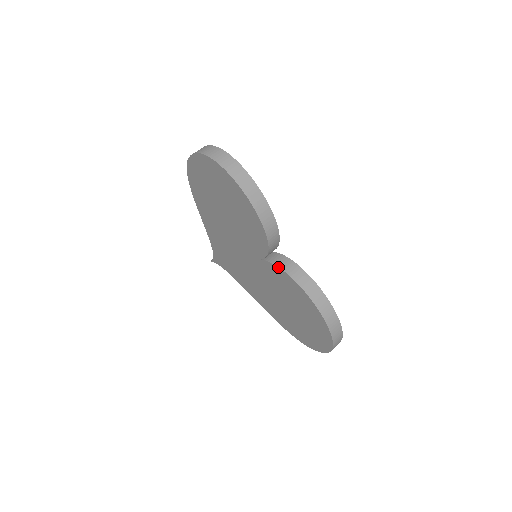
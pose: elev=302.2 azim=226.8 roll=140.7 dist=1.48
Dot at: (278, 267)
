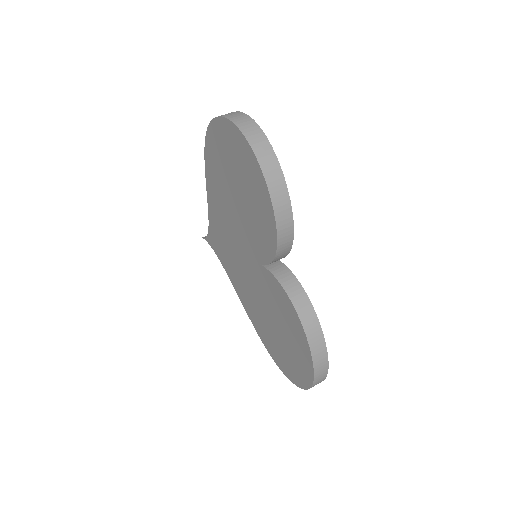
Dot at: (278, 282)
